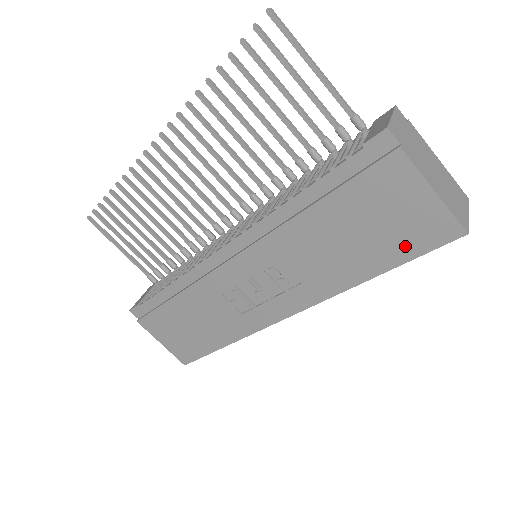
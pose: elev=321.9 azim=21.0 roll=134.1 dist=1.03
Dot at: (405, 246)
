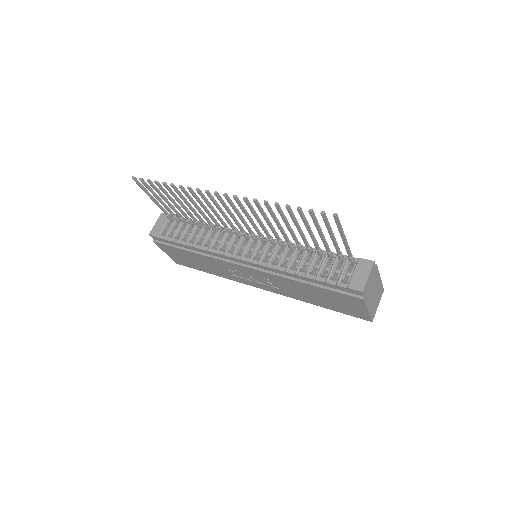
Dot at: (342, 310)
